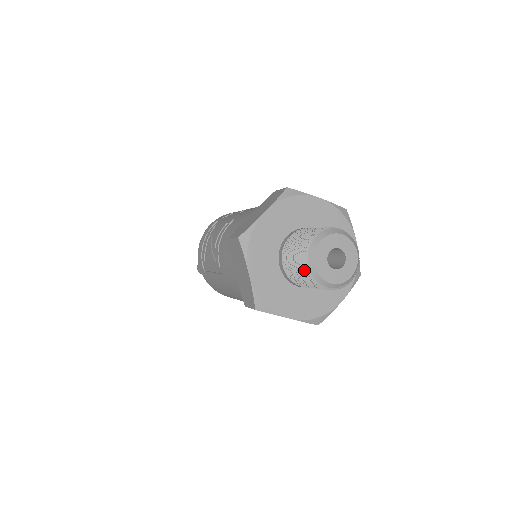
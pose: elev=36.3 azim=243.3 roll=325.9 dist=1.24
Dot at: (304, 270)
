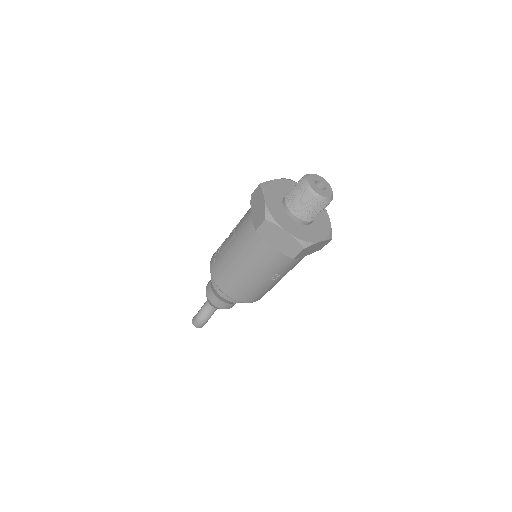
Dot at: (301, 187)
